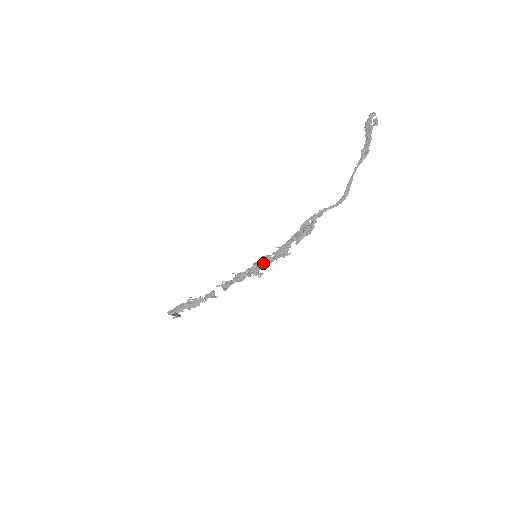
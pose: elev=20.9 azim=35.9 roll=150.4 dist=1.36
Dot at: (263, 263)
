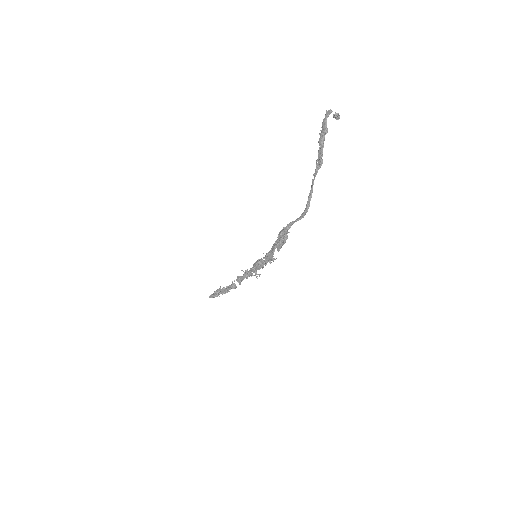
Dot at: (258, 266)
